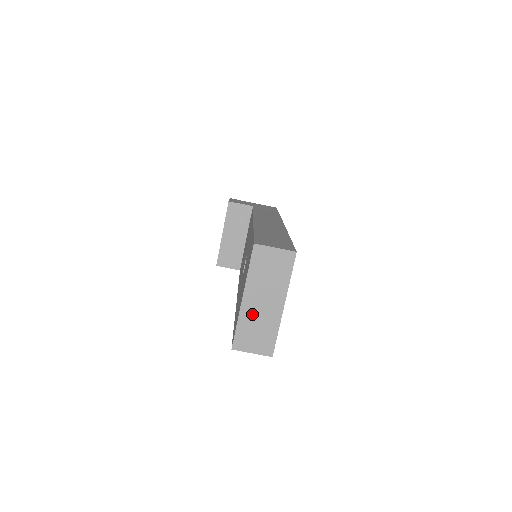
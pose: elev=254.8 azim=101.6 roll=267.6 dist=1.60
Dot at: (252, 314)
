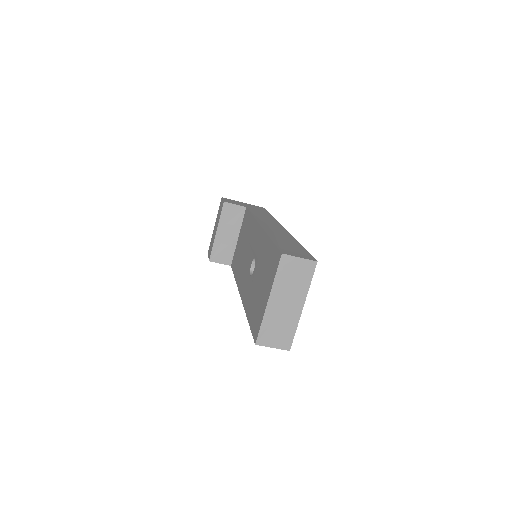
Dot at: (275, 314)
